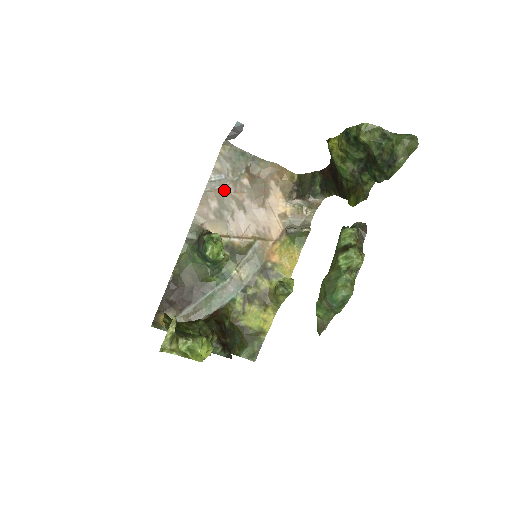
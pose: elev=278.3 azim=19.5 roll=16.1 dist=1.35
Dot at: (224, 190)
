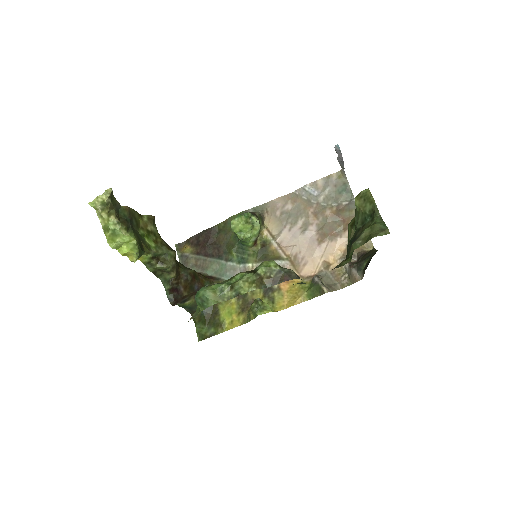
Dot at: (307, 204)
